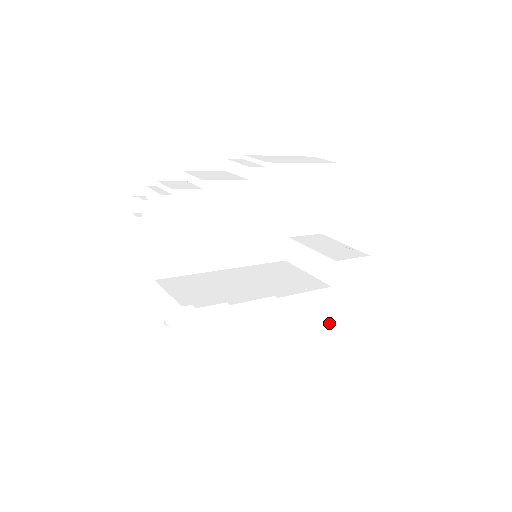
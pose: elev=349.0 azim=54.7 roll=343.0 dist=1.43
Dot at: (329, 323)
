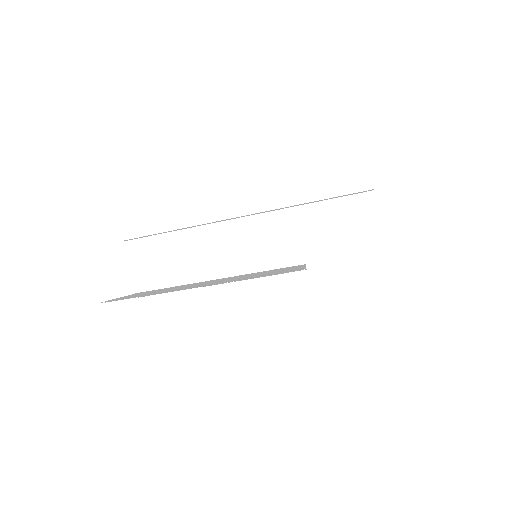
Dot at: (331, 338)
